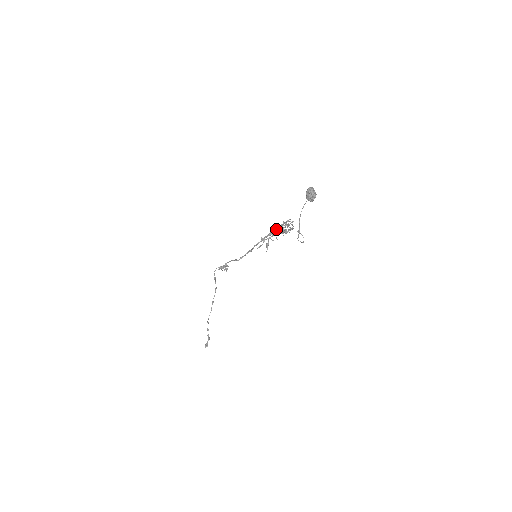
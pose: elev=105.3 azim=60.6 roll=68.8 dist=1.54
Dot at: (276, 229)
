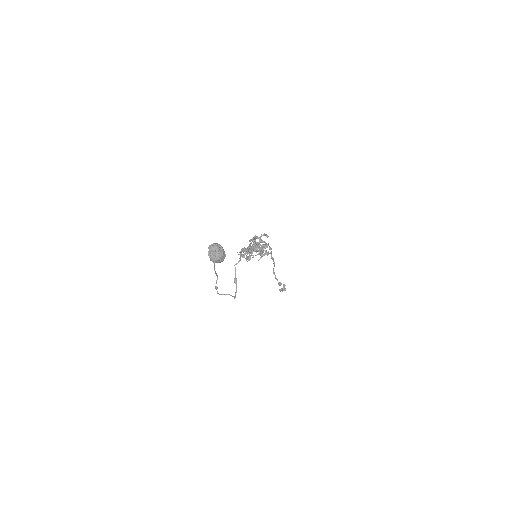
Dot at: (244, 249)
